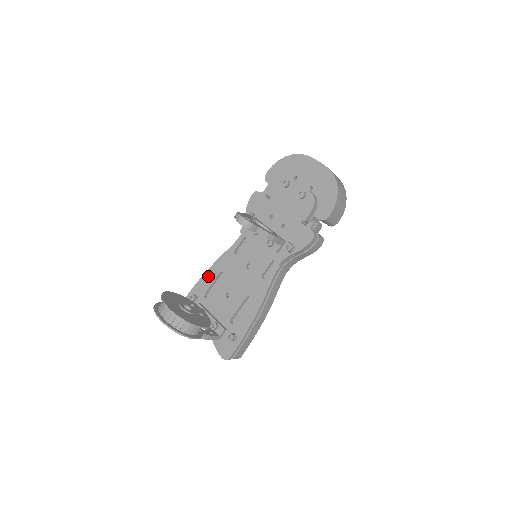
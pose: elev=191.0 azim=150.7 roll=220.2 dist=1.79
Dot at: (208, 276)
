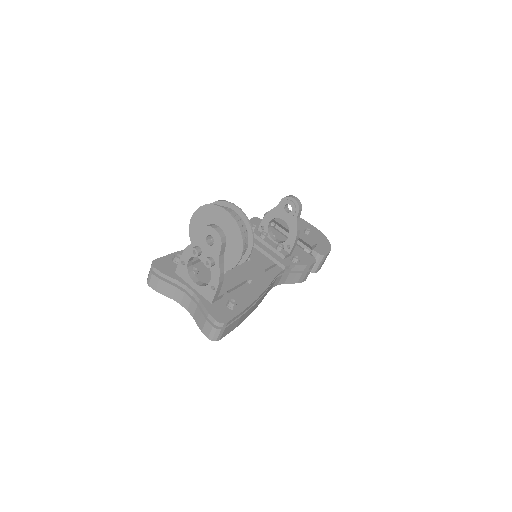
Dot at: occluded
